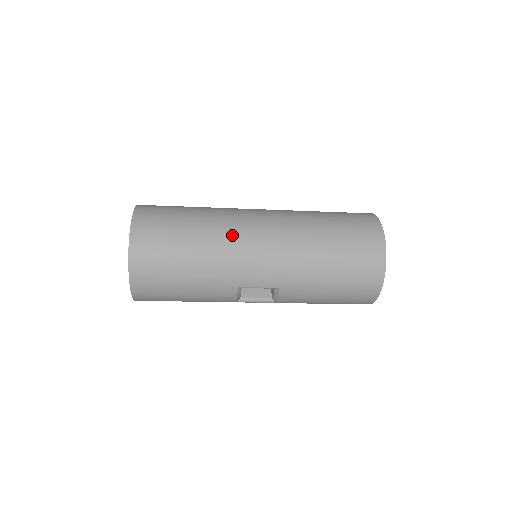
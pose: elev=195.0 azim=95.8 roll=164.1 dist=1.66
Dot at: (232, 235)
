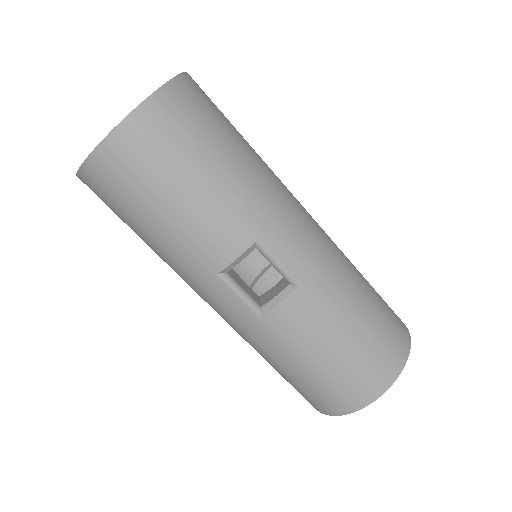
Dot at: (283, 185)
